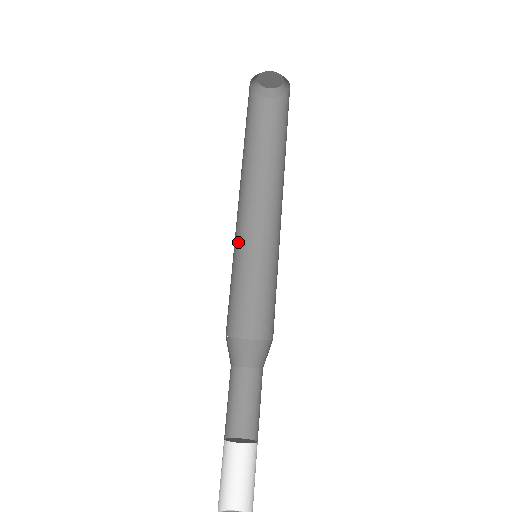
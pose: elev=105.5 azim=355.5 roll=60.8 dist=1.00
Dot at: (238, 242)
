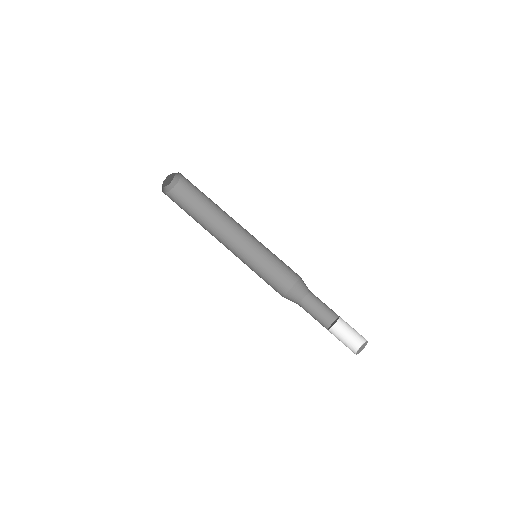
Dot at: (244, 257)
